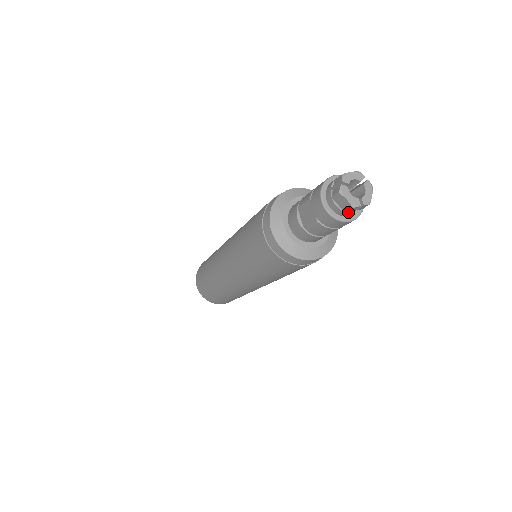
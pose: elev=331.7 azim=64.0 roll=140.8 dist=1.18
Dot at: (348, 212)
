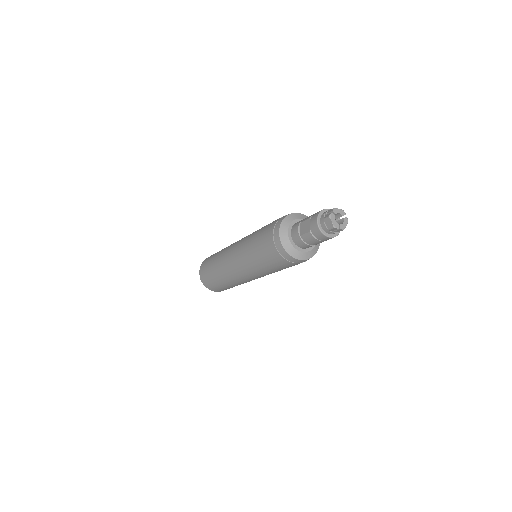
Dot at: (330, 231)
